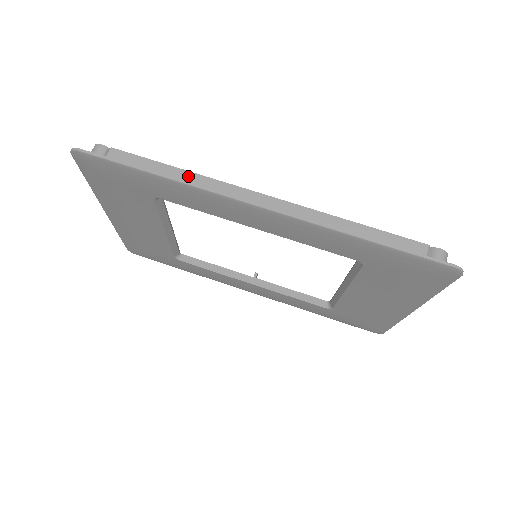
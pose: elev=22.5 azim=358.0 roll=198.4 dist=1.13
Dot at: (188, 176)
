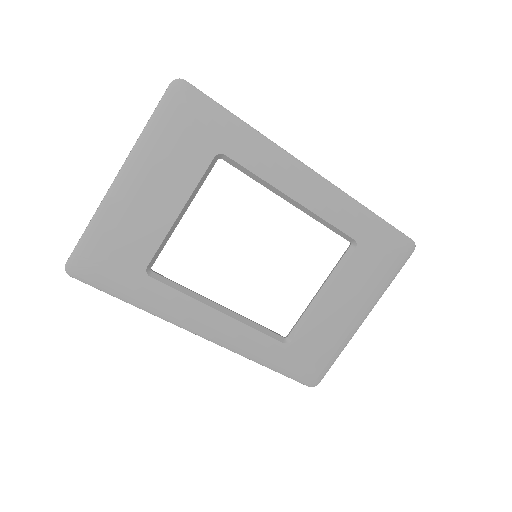
Dot at: occluded
